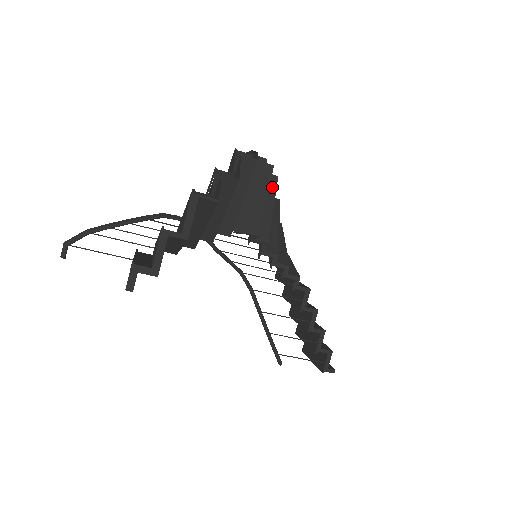
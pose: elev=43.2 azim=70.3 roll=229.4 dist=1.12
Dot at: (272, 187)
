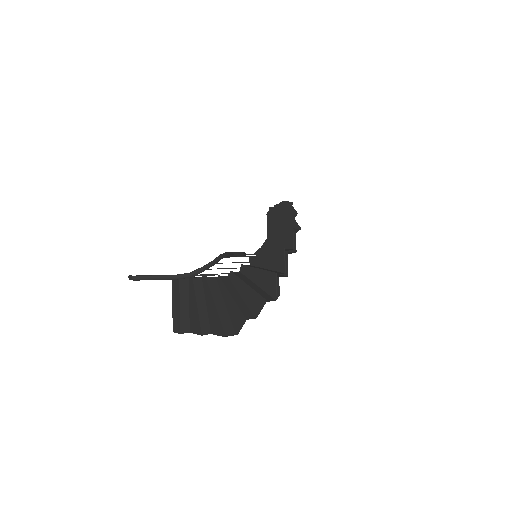
Dot at: occluded
